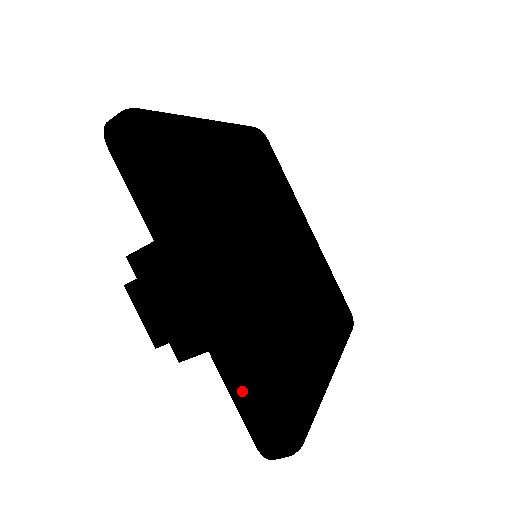
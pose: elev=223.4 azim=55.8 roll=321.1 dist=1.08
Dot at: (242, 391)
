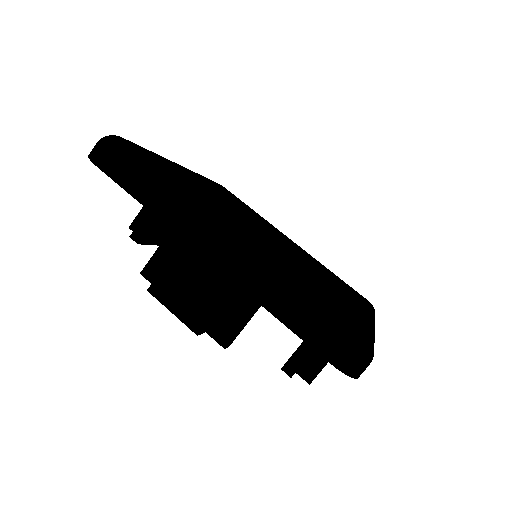
Dot at: (292, 313)
